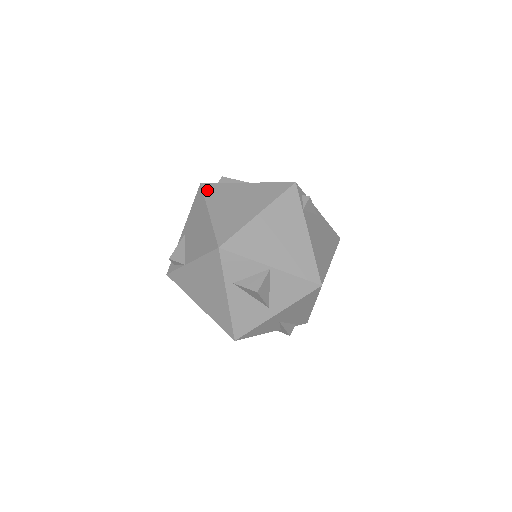
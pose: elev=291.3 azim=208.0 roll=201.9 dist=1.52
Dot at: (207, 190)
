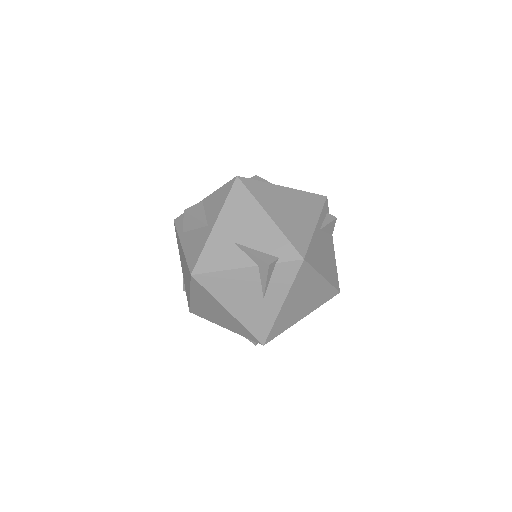
Dot at: occluded
